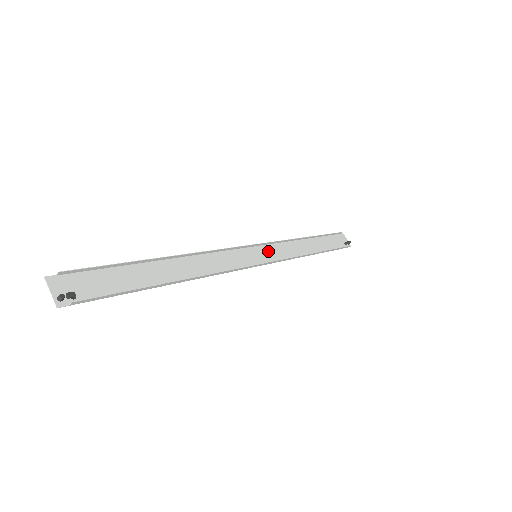
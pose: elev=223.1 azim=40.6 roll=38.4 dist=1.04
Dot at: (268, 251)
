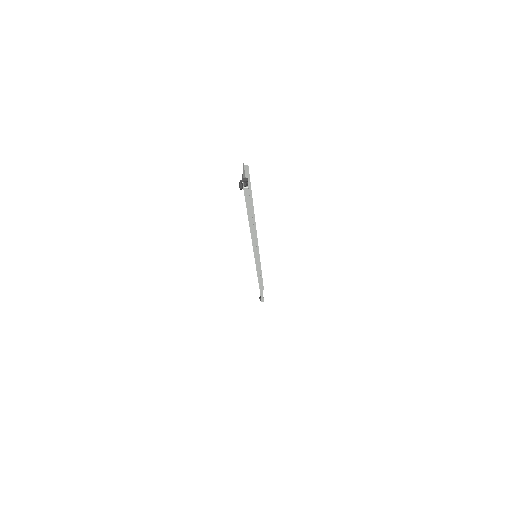
Dot at: occluded
